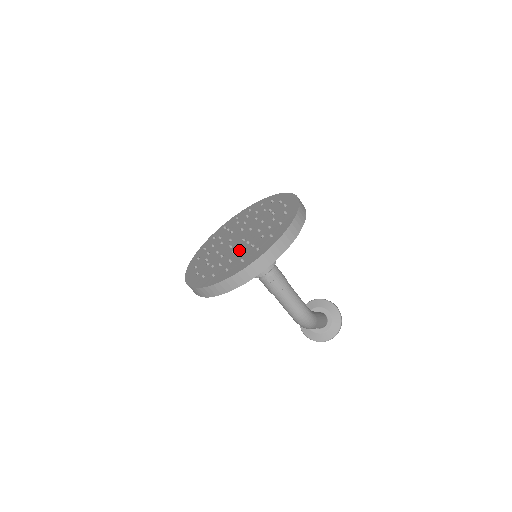
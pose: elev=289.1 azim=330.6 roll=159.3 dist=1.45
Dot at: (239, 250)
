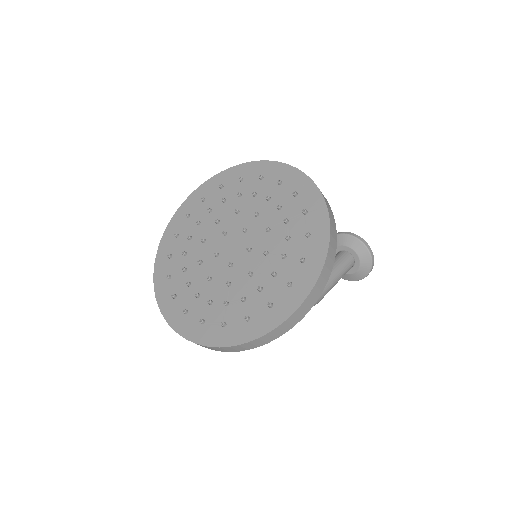
Dot at: (215, 284)
